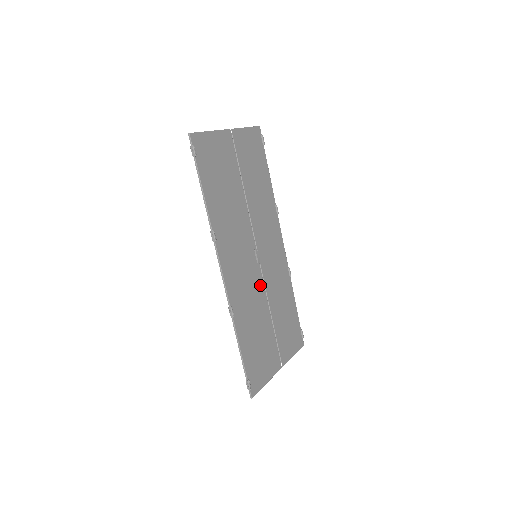
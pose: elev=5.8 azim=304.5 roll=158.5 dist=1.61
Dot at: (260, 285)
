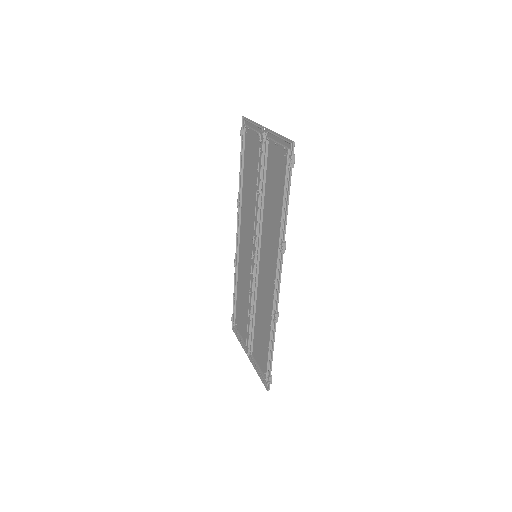
Dot at: (256, 284)
